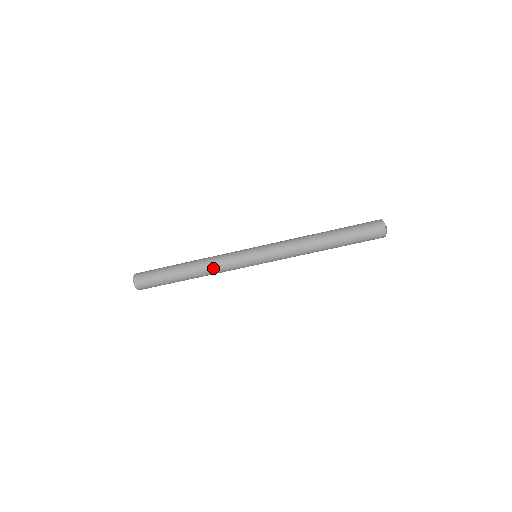
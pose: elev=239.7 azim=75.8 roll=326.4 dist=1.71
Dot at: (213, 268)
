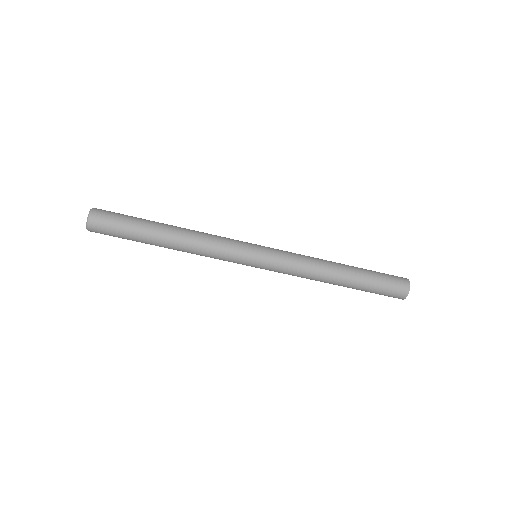
Dot at: (201, 247)
